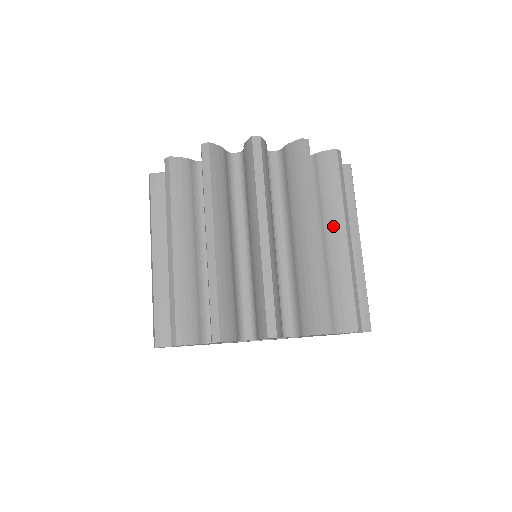
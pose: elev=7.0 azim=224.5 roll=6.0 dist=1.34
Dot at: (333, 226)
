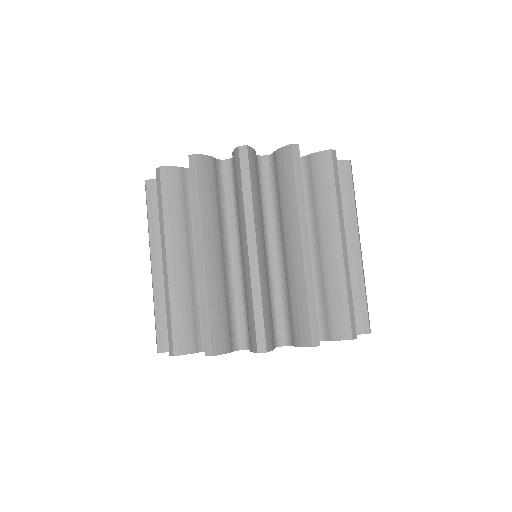
Dot at: (289, 232)
